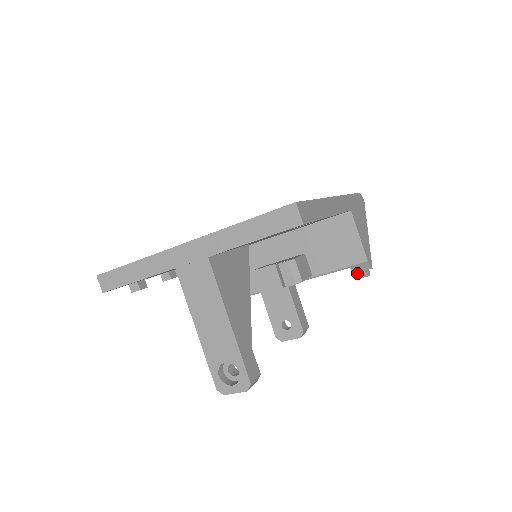
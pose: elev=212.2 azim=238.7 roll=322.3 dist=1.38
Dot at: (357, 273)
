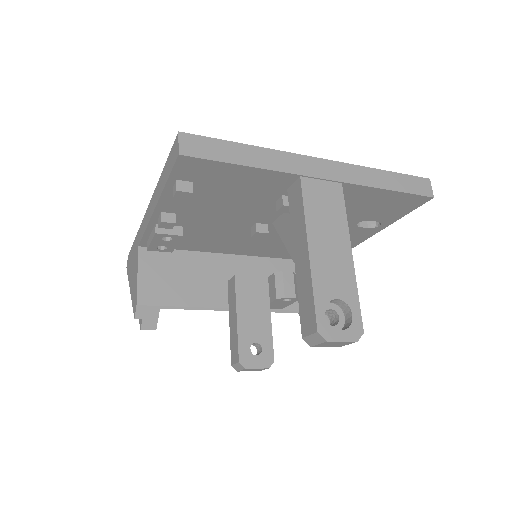
Dot at: occluded
